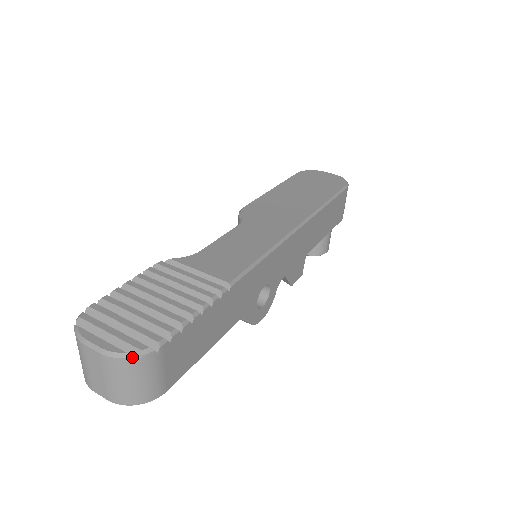
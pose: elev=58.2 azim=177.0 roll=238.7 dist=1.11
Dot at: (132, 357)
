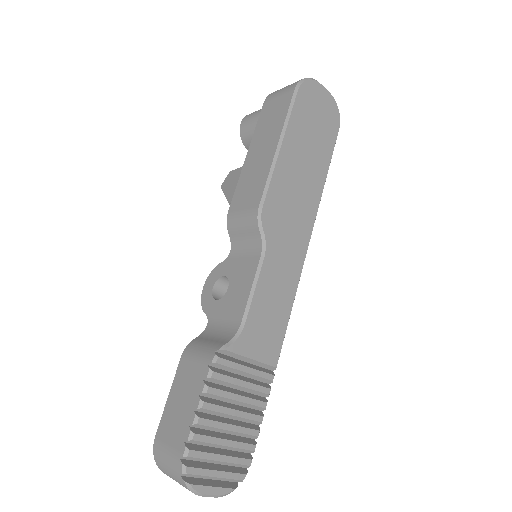
Dot at: occluded
